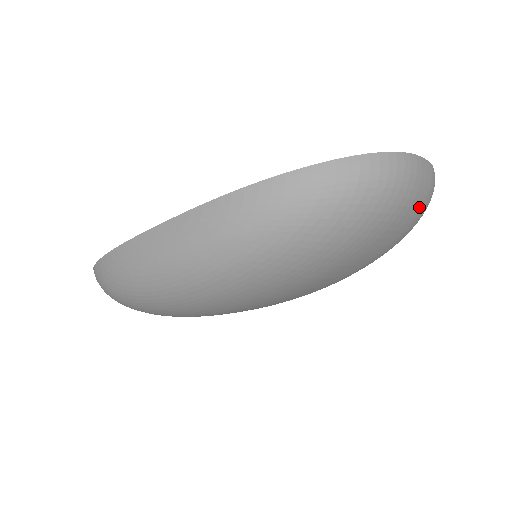
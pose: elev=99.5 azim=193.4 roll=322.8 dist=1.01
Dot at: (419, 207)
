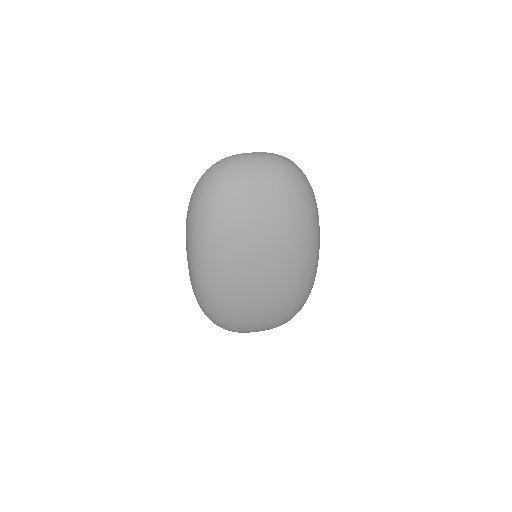
Dot at: (261, 168)
